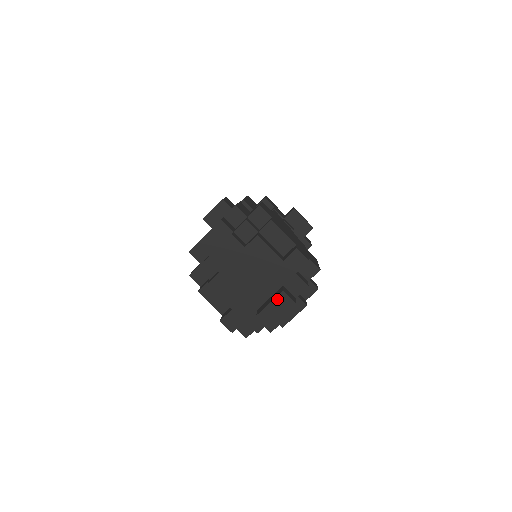
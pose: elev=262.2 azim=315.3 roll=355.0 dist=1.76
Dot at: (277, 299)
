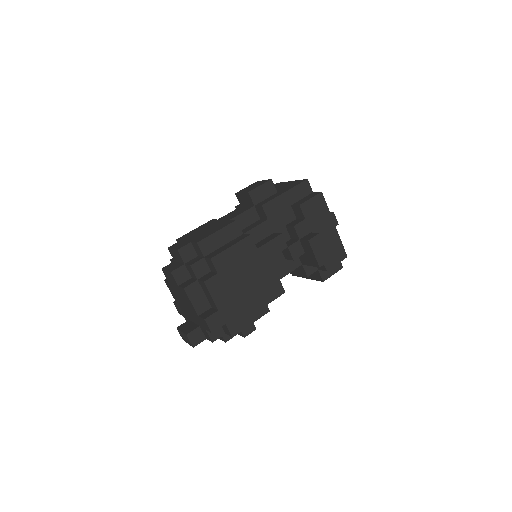
Dot at: (184, 334)
